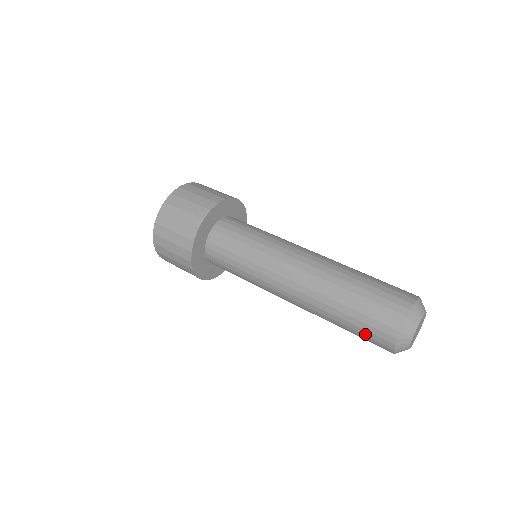
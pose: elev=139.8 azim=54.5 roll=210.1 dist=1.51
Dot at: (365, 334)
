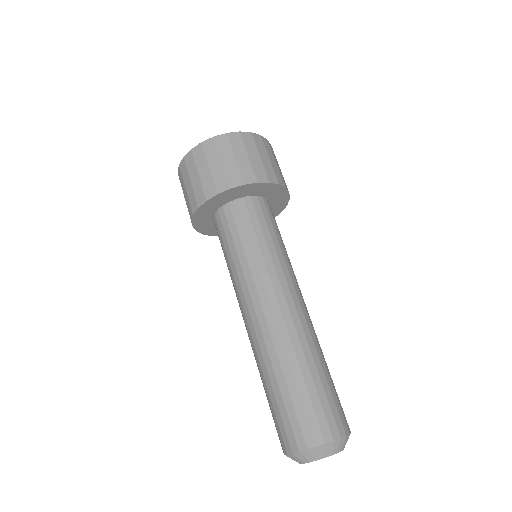
Dot at: (273, 419)
